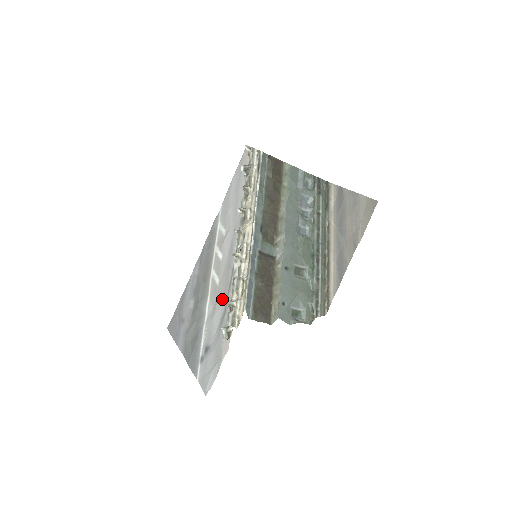
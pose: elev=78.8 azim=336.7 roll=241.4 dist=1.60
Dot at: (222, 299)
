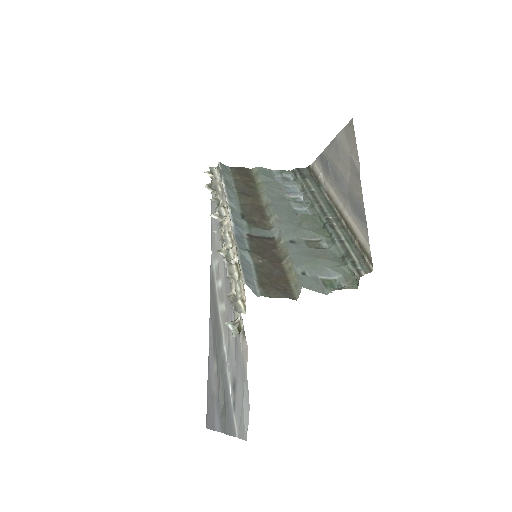
Dot at: (230, 314)
